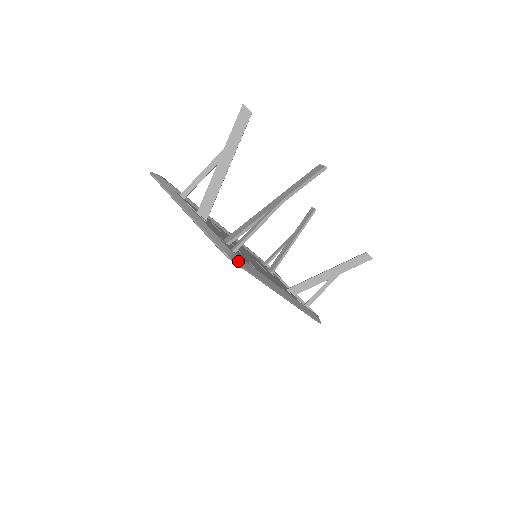
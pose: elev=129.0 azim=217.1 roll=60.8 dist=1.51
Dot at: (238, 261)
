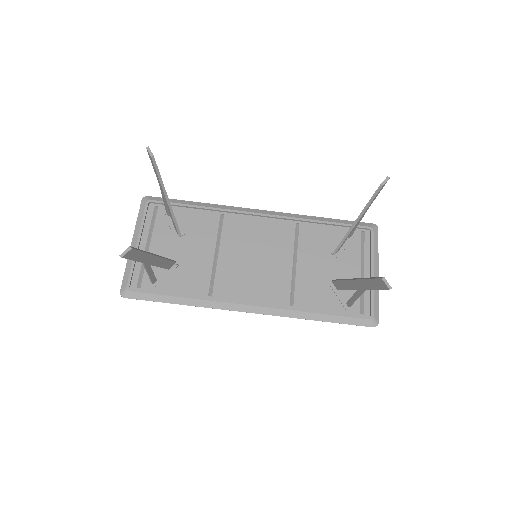
Dot at: (139, 297)
